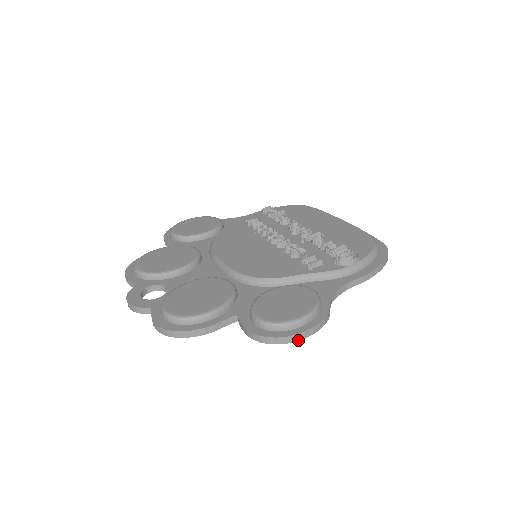
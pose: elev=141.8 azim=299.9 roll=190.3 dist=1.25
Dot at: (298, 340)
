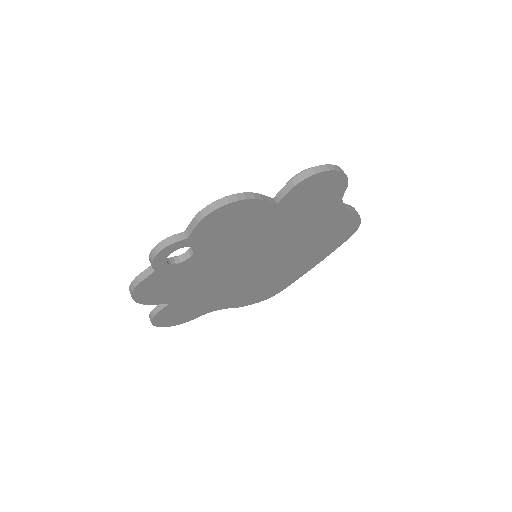
Dot at: (336, 170)
